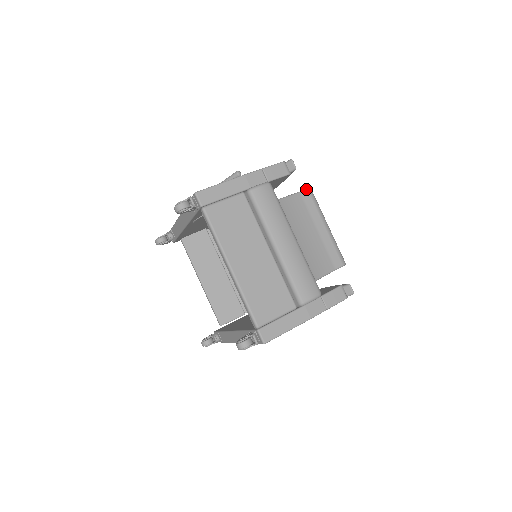
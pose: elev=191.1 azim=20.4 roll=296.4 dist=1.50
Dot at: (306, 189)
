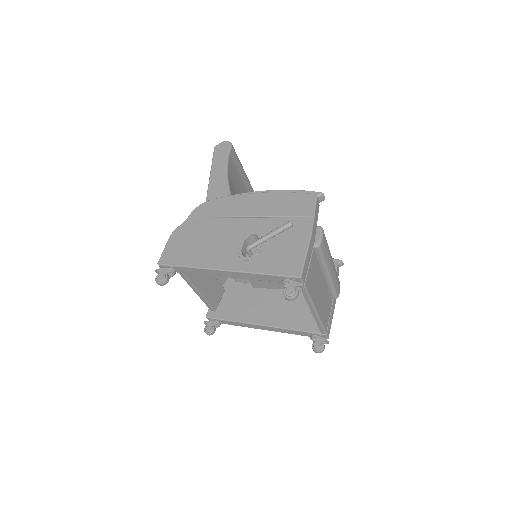
Dot at: (231, 147)
